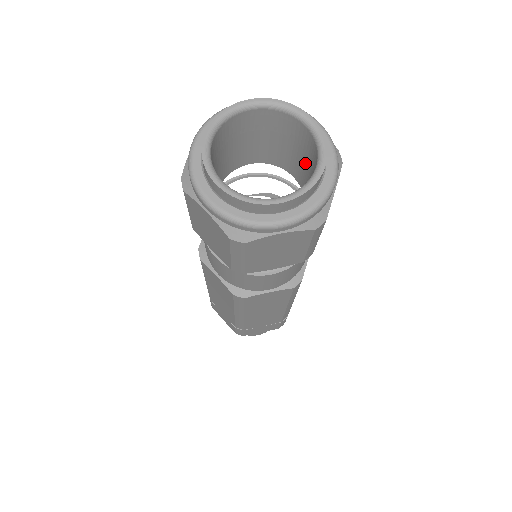
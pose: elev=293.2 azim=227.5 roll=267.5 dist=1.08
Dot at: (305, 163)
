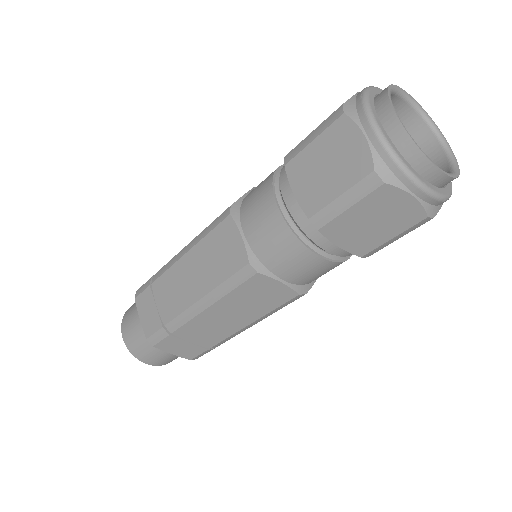
Dot at: occluded
